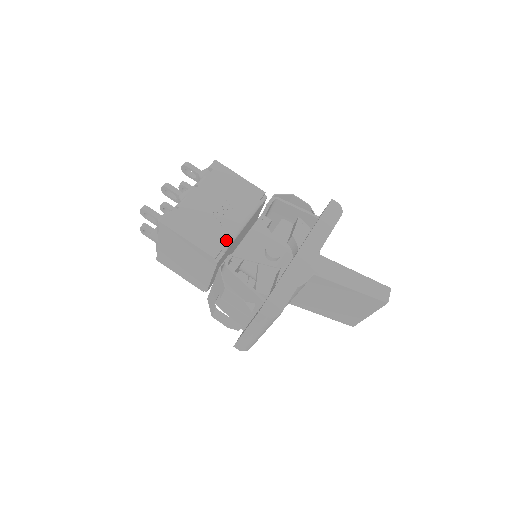
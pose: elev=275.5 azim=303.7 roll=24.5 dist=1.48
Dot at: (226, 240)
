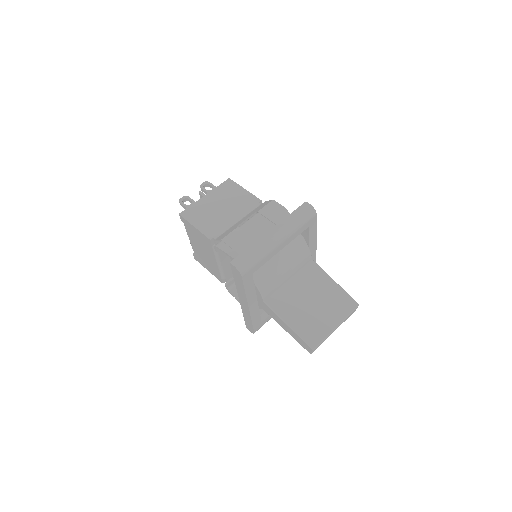
Dot at: occluded
